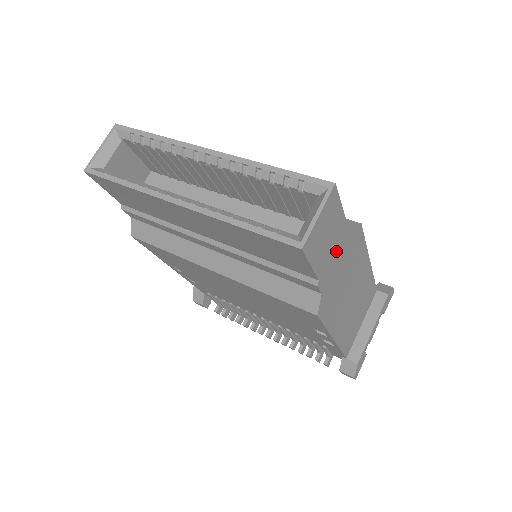
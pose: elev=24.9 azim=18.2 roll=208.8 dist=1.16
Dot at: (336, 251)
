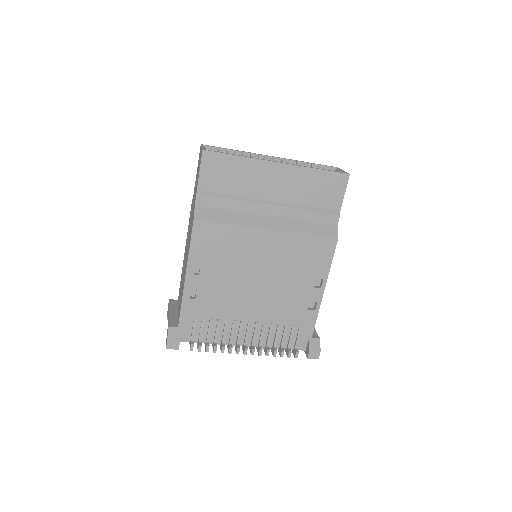
Dot at: occluded
